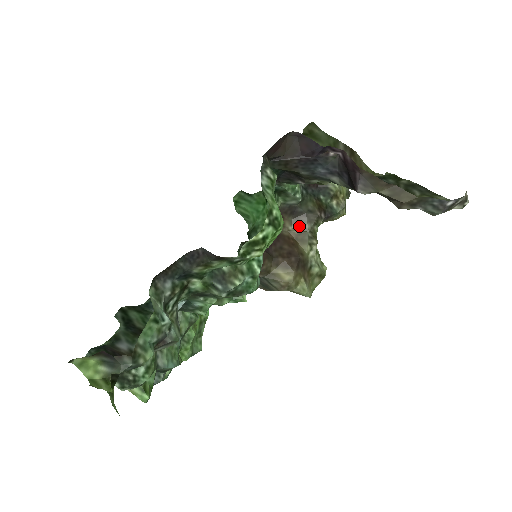
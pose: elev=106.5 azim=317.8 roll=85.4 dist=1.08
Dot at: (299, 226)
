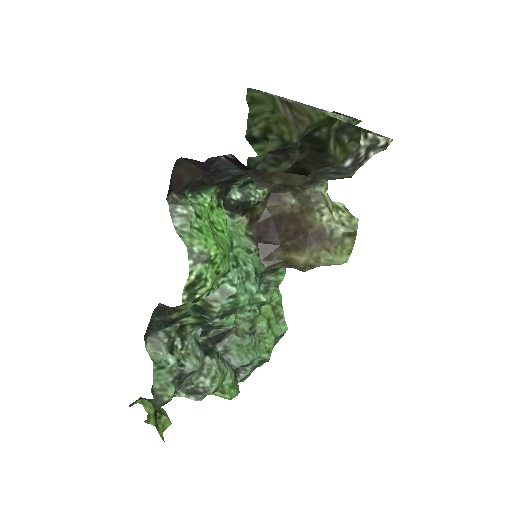
Dot at: (300, 196)
